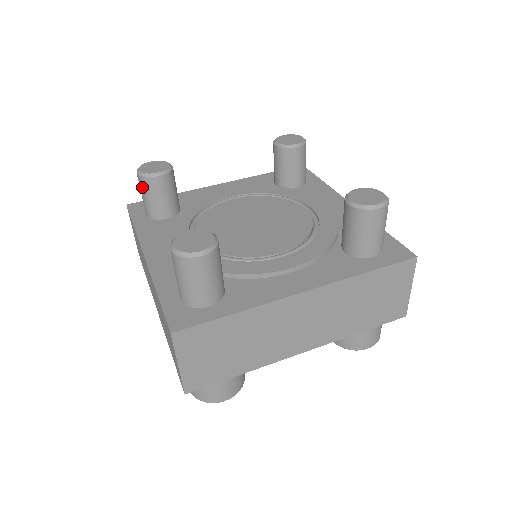
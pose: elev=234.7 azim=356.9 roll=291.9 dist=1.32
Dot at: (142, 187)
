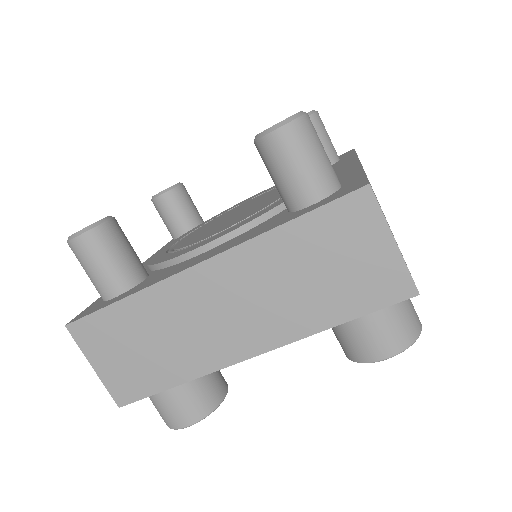
Dot at: (96, 248)
